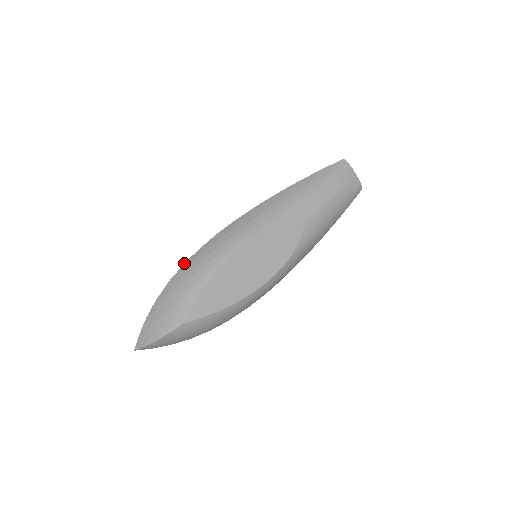
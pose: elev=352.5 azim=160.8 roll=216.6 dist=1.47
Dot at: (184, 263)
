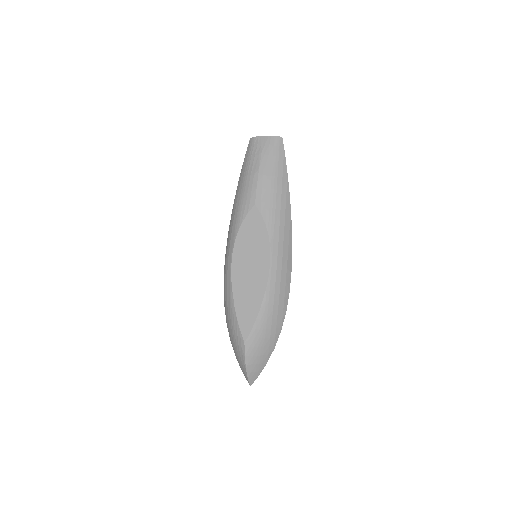
Dot at: (224, 305)
